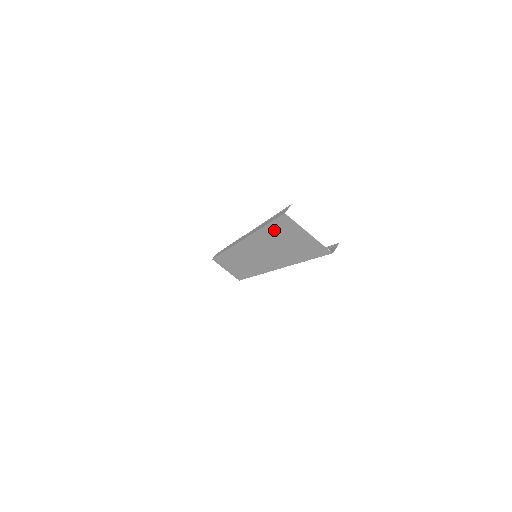
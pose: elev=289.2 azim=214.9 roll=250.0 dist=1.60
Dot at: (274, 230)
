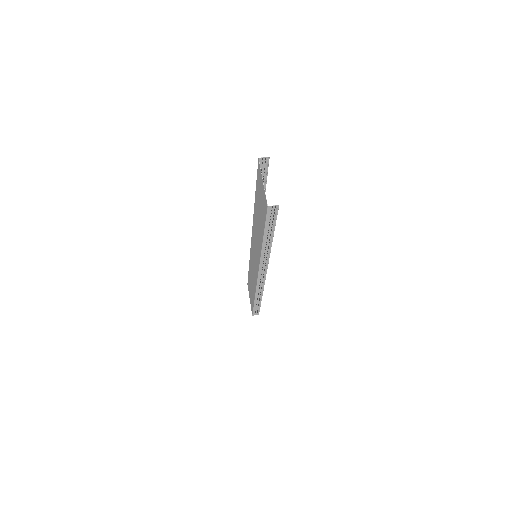
Dot at: (257, 193)
